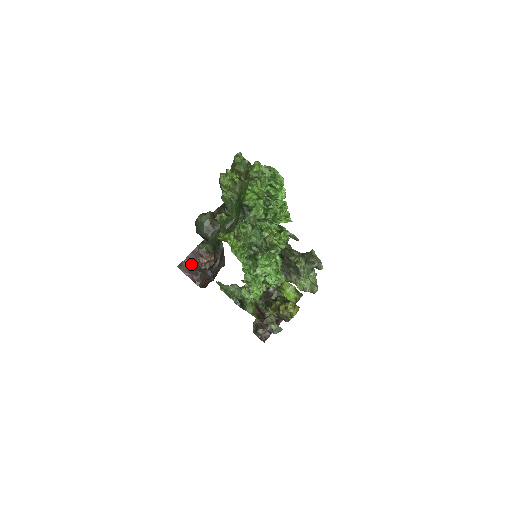
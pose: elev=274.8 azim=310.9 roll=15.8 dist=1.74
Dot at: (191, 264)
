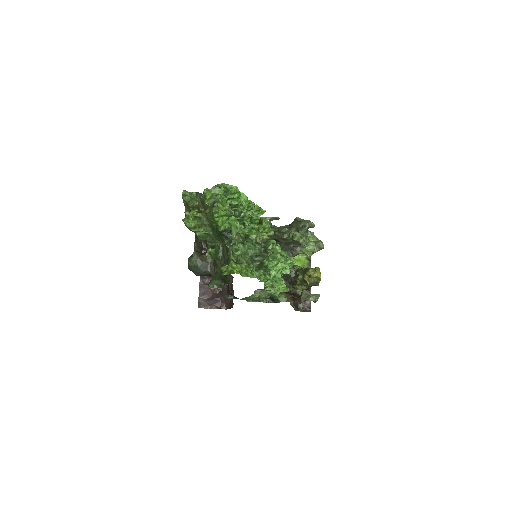
Dot at: (206, 297)
